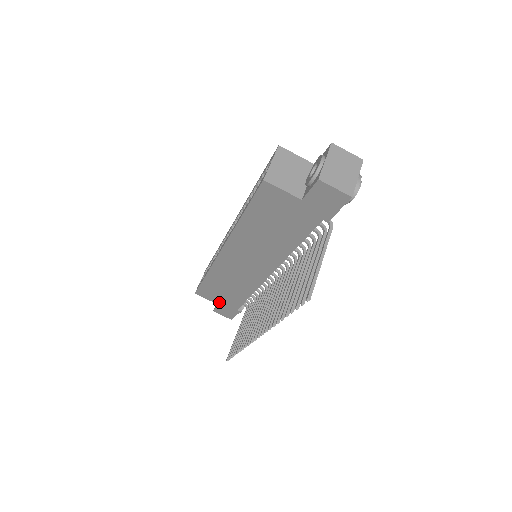
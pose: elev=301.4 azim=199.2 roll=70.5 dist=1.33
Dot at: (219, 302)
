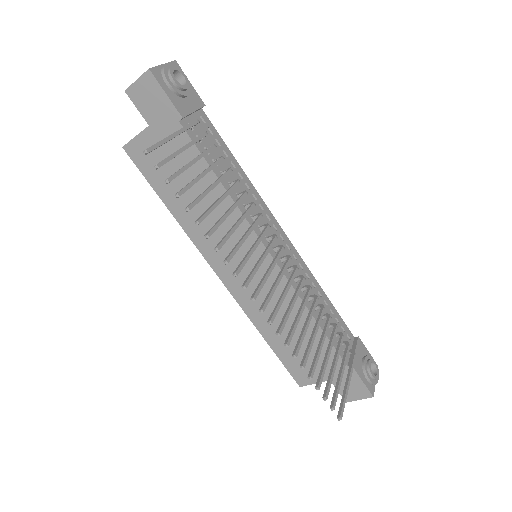
Dot at: (324, 374)
